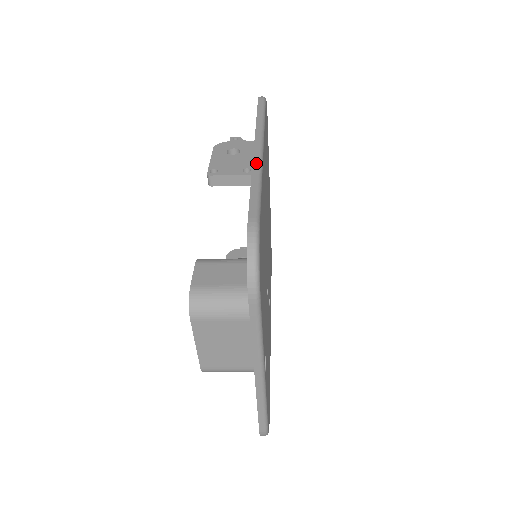
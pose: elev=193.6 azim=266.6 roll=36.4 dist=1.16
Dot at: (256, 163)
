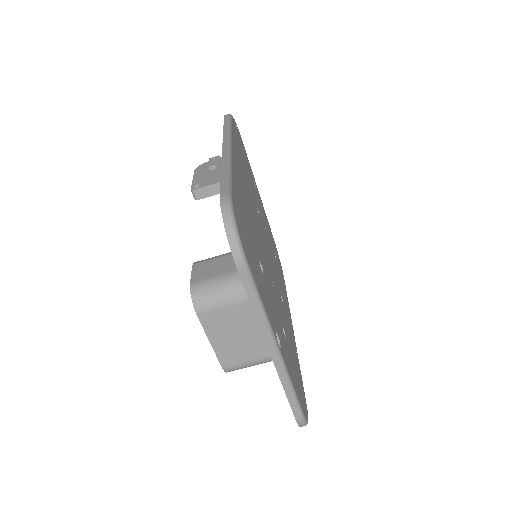
Dot at: (225, 157)
